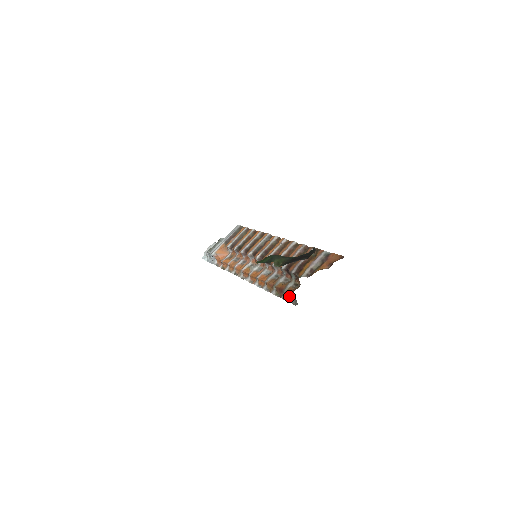
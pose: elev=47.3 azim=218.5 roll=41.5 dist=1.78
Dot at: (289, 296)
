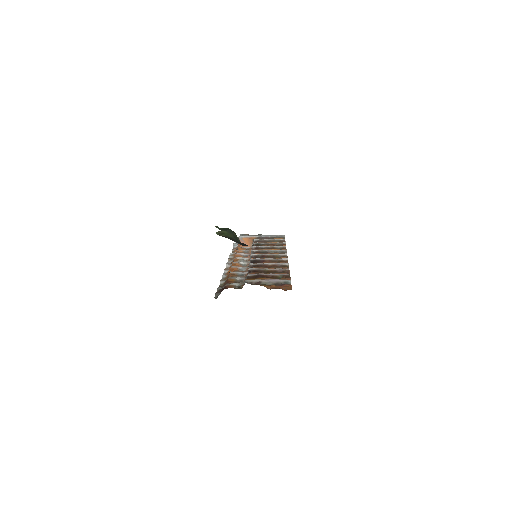
Dot at: (222, 289)
